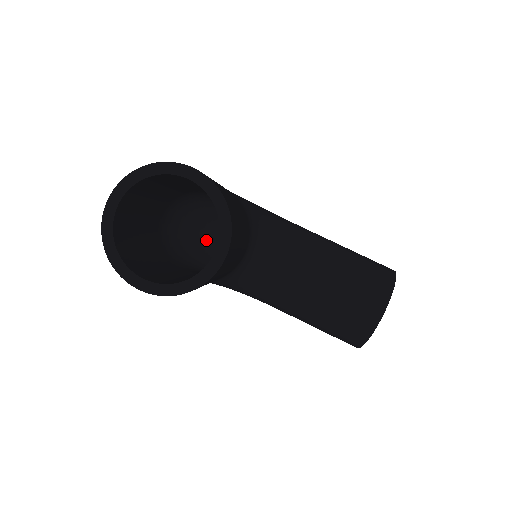
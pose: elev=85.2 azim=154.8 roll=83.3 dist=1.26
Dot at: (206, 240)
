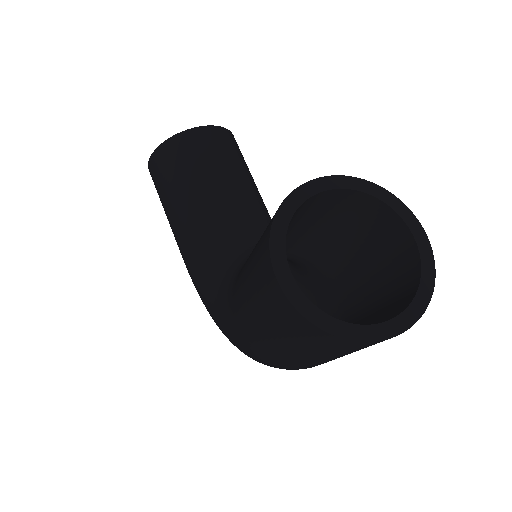
Dot at: occluded
